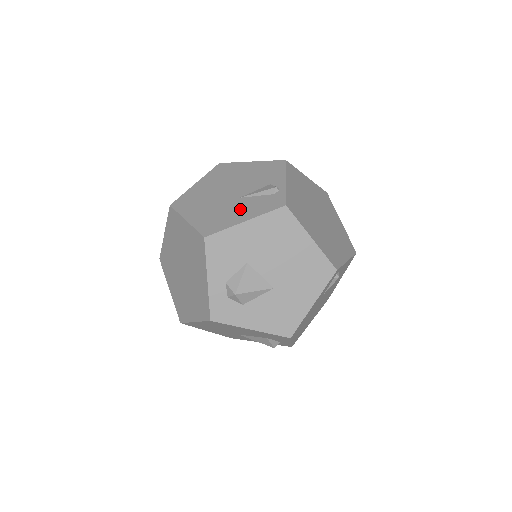
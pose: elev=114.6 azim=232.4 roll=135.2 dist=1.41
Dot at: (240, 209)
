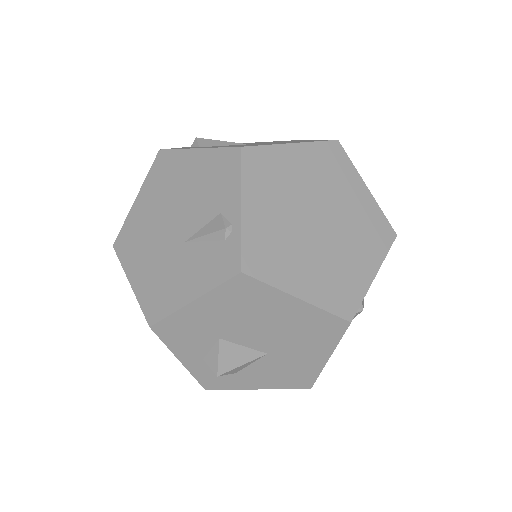
Dot at: (185, 271)
